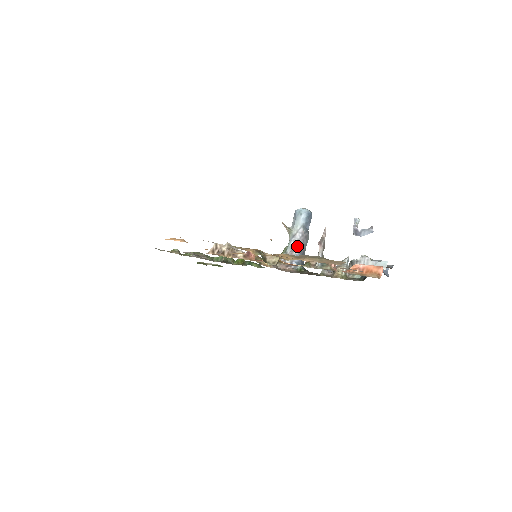
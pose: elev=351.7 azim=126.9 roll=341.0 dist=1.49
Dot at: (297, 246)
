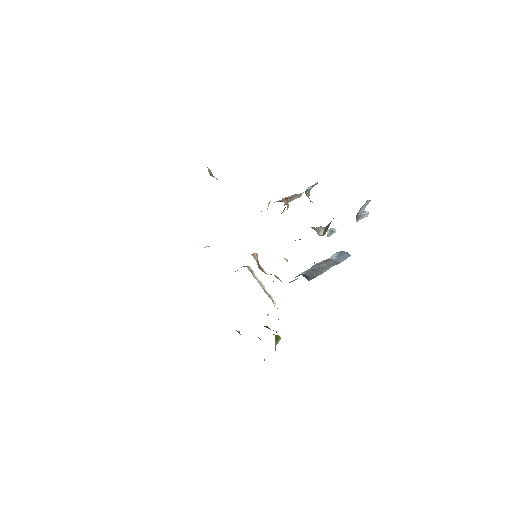
Dot at: (312, 267)
